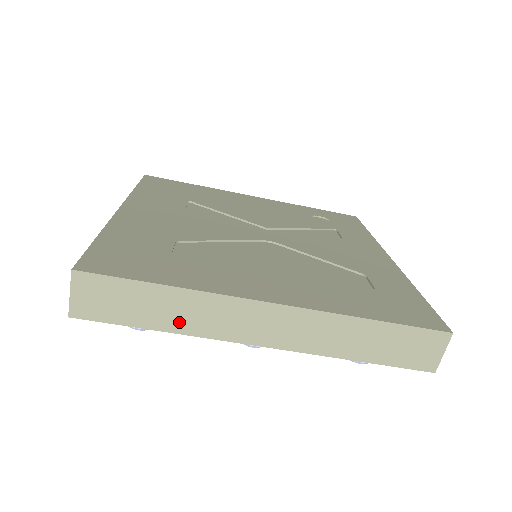
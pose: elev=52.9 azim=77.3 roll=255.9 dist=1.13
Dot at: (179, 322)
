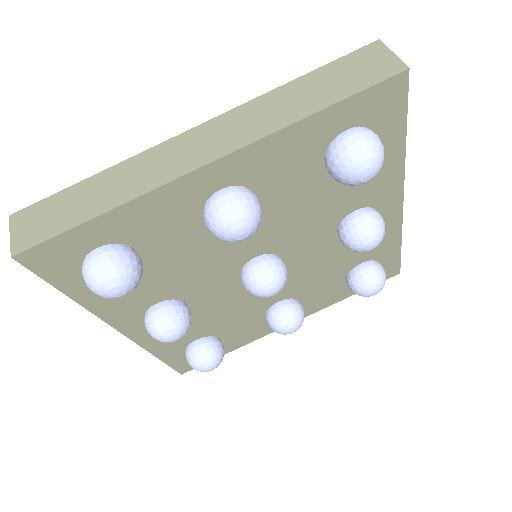
Dot at: (115, 196)
